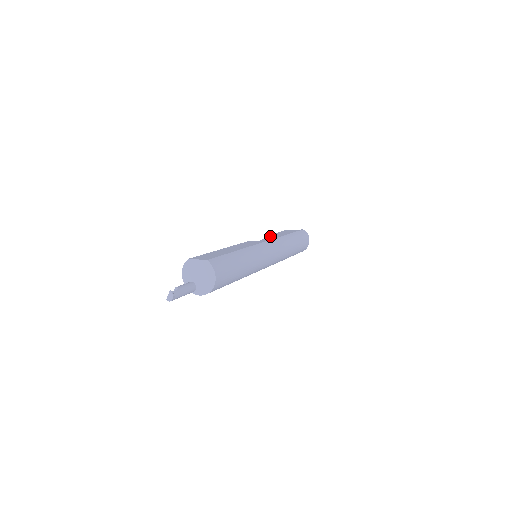
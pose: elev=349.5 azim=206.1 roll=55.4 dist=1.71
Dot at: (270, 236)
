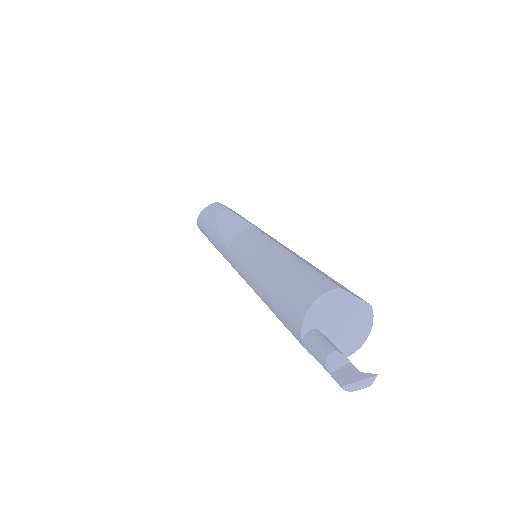
Dot at: occluded
